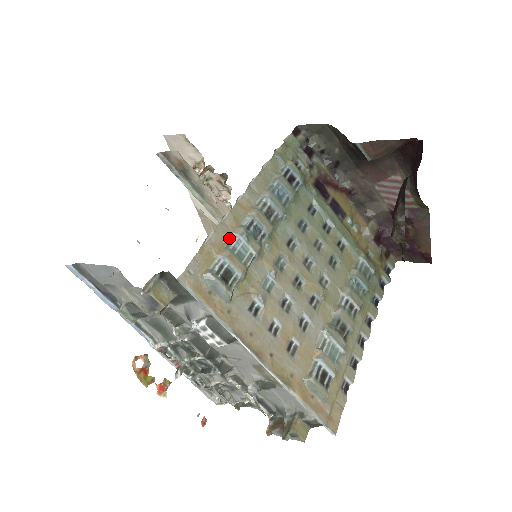
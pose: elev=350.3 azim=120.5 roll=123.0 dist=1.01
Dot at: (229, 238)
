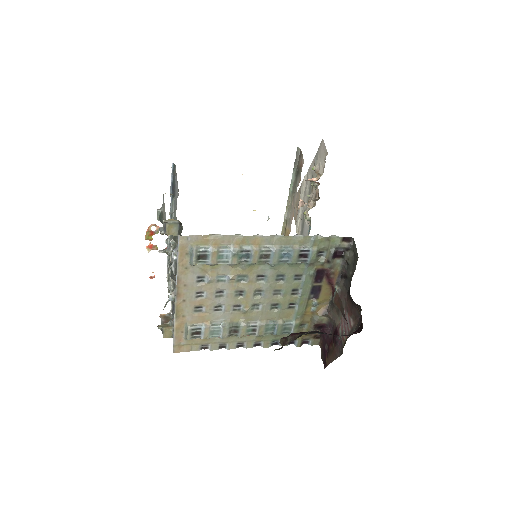
Dot at: (227, 245)
